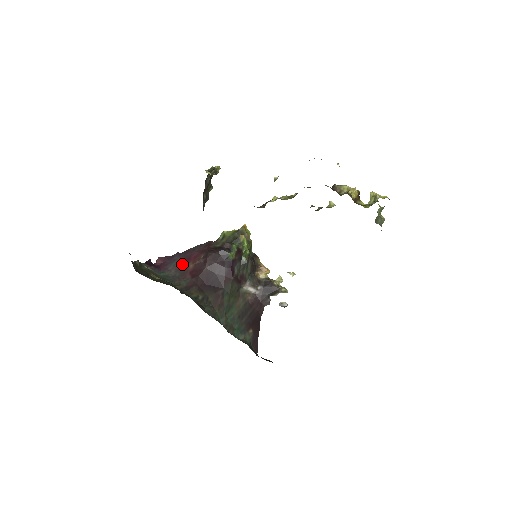
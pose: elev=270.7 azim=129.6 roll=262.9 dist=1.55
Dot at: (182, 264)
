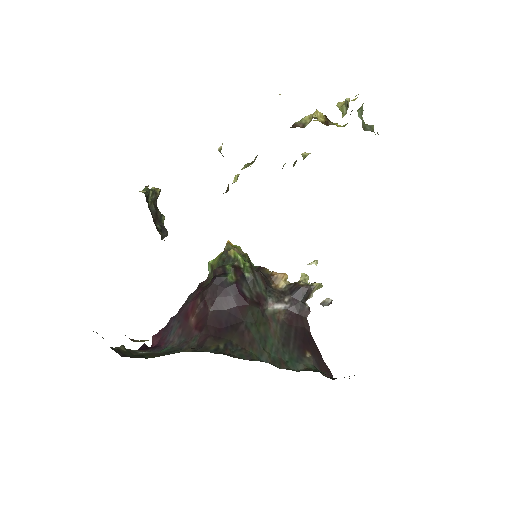
Dot at: (182, 325)
